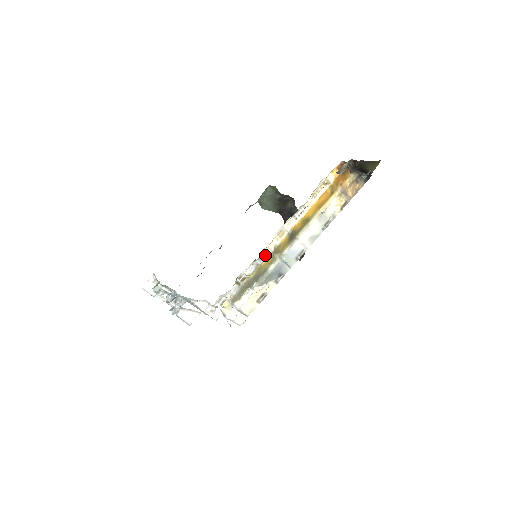
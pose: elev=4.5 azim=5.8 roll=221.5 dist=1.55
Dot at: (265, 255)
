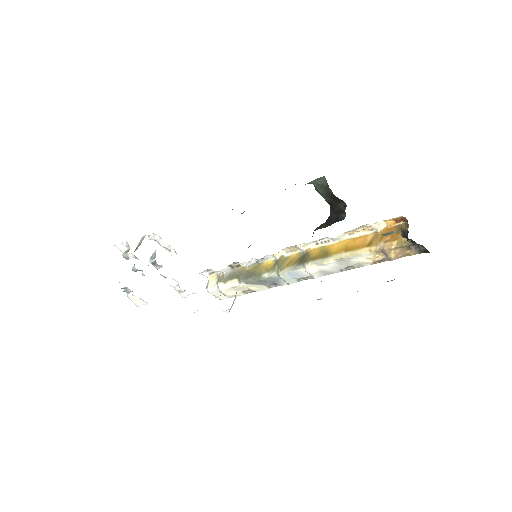
Dot at: (268, 258)
